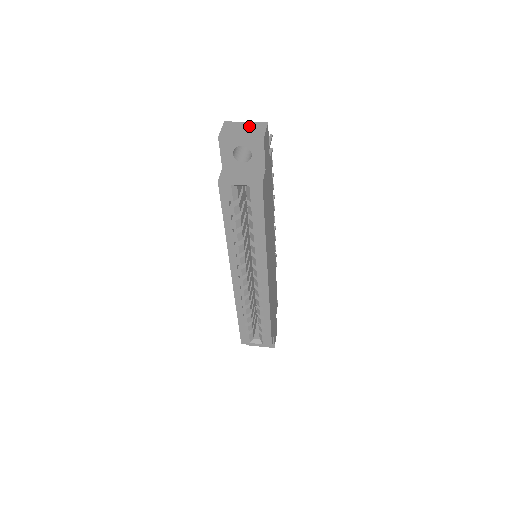
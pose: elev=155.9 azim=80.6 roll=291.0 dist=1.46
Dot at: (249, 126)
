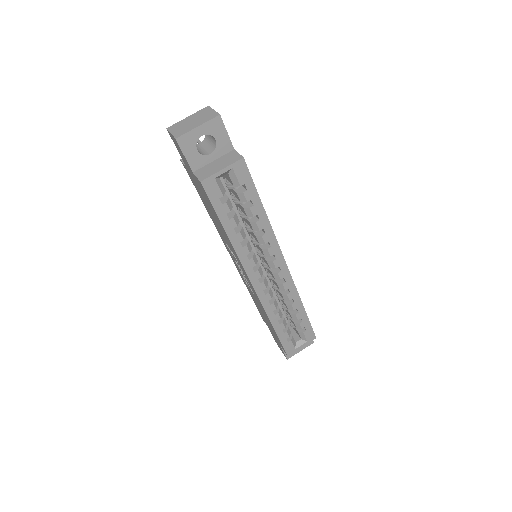
Dot at: (195, 117)
